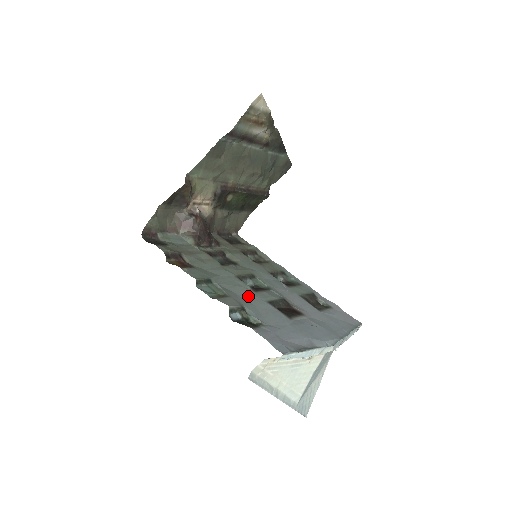
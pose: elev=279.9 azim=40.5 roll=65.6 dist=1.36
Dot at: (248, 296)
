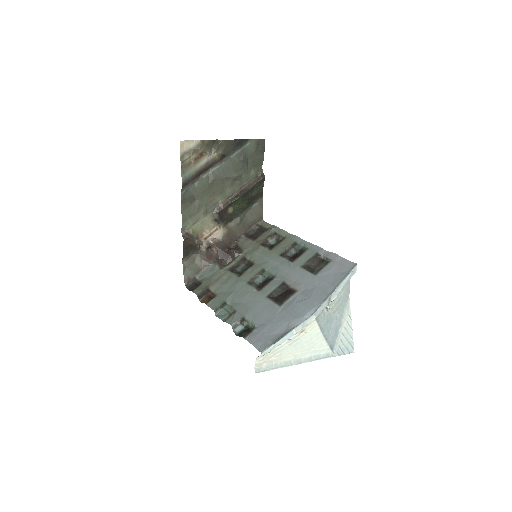
Dot at: (252, 301)
